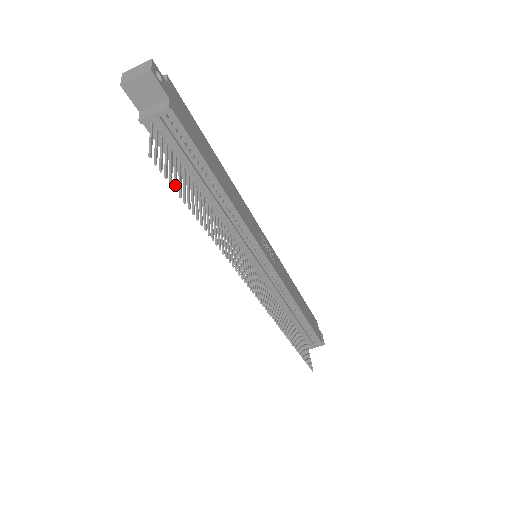
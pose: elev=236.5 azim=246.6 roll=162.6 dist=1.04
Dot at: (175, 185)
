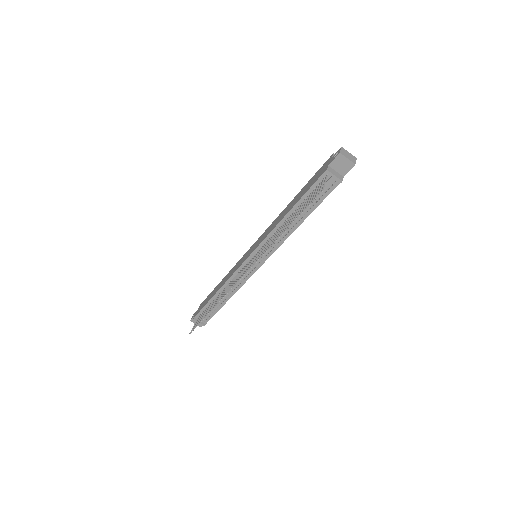
Dot at: (307, 206)
